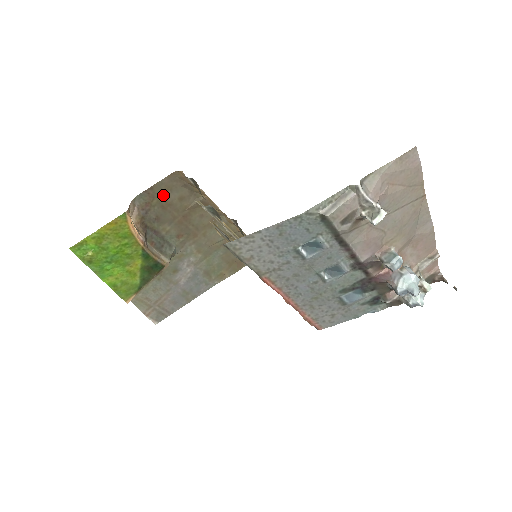
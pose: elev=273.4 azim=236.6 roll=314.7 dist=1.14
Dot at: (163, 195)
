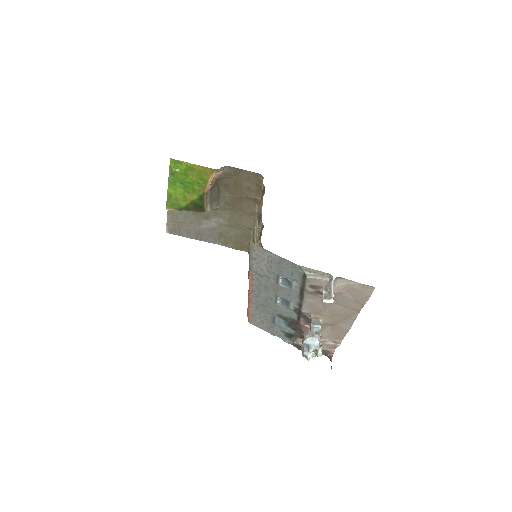
Dot at: (242, 178)
